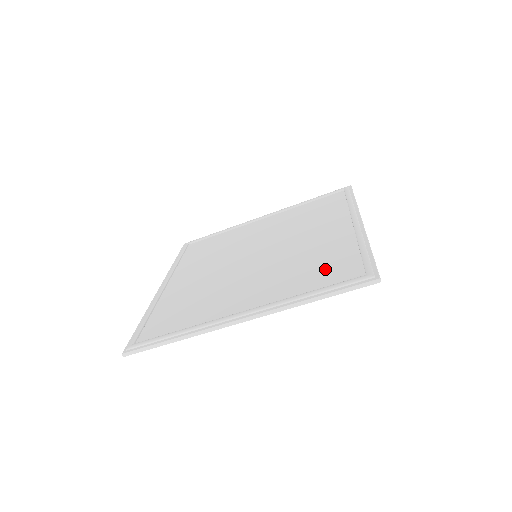
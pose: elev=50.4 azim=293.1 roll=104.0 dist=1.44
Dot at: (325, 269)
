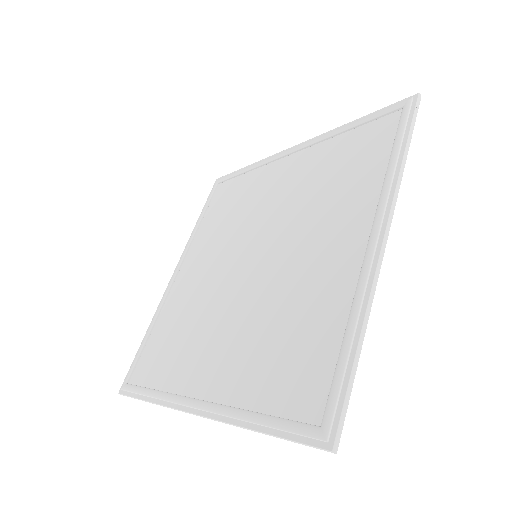
Dot at: (292, 361)
